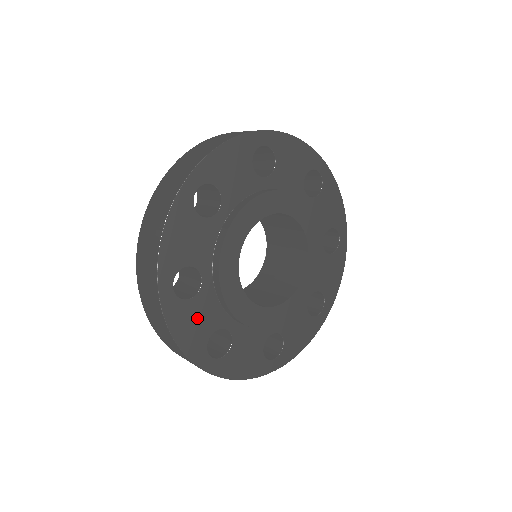
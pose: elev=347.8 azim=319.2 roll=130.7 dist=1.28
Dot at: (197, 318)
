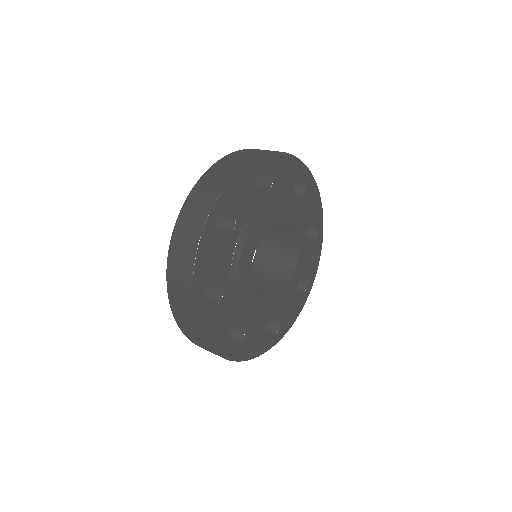
Dot at: (253, 338)
